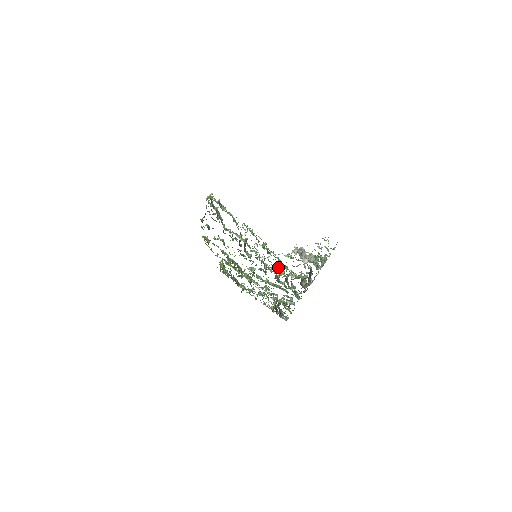
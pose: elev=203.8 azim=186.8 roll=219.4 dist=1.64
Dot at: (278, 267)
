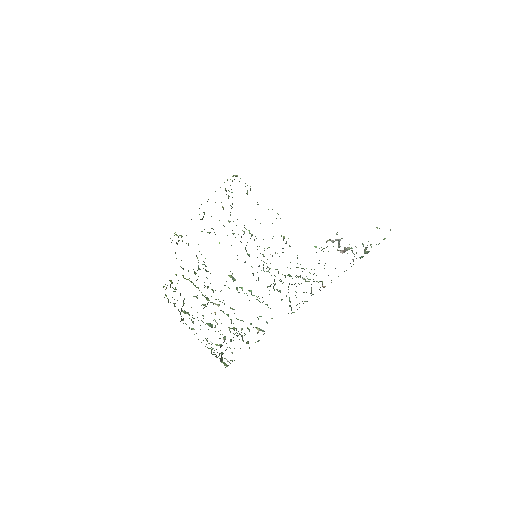
Dot at: (287, 267)
